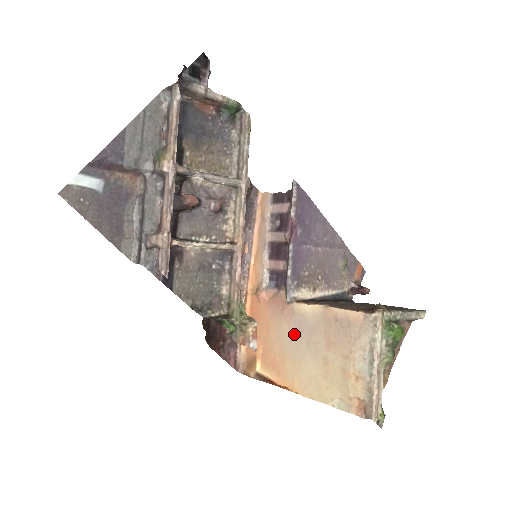
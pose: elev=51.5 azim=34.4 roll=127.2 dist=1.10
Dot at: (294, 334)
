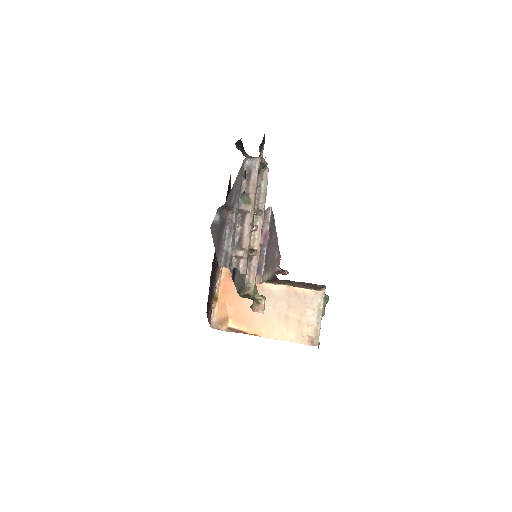
Dot at: occluded
